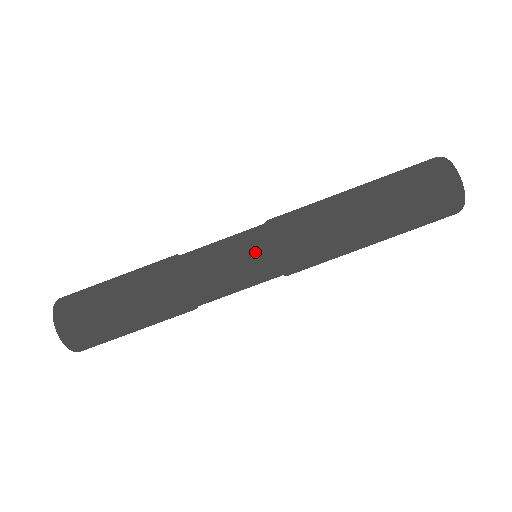
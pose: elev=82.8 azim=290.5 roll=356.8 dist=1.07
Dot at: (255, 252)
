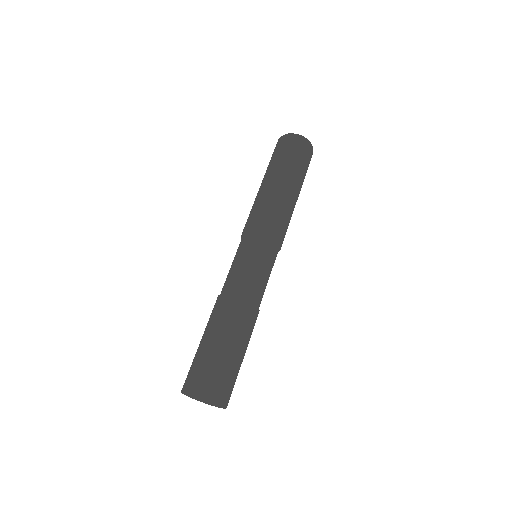
Dot at: (252, 245)
